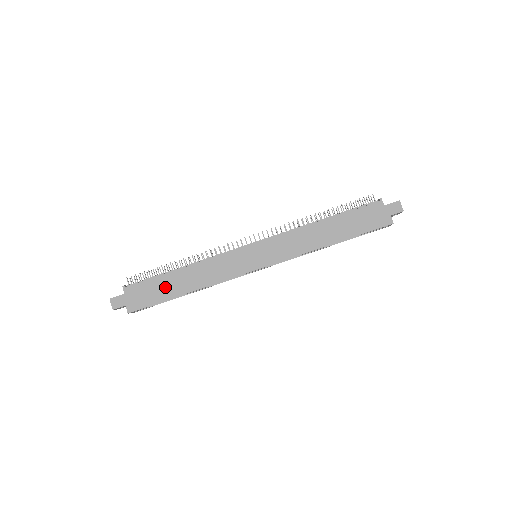
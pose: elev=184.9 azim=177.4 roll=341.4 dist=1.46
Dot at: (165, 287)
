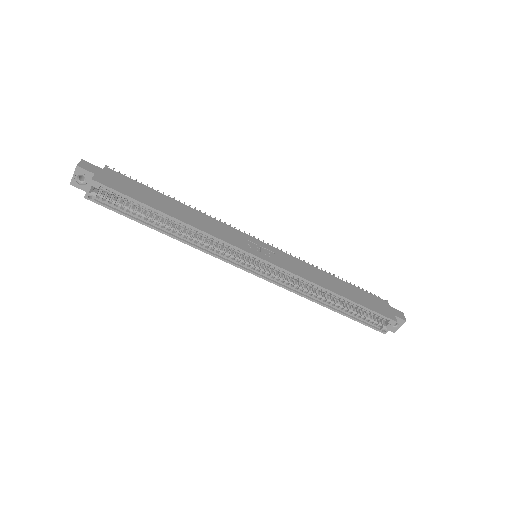
Dot at: (152, 197)
